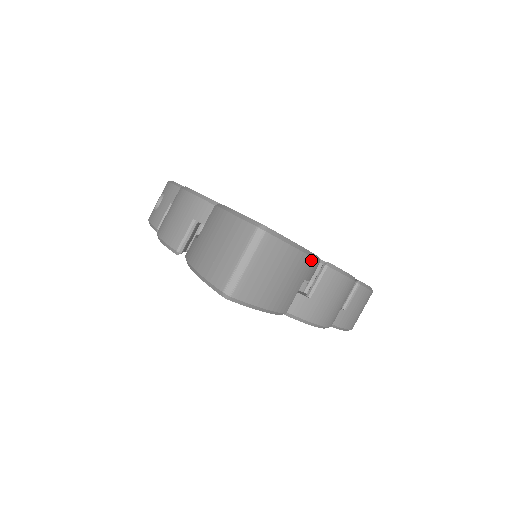
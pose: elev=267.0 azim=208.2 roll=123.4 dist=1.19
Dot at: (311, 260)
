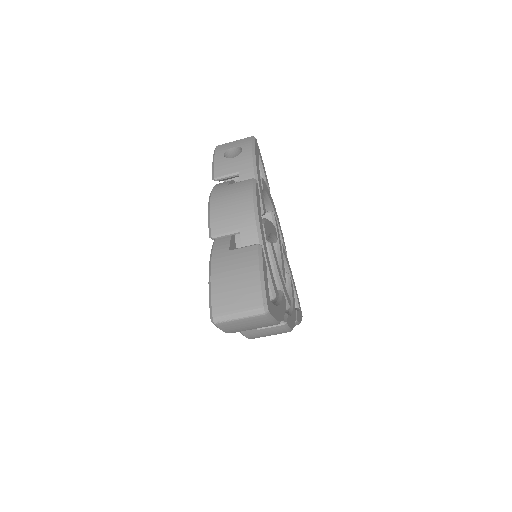
Dot at: occluded
